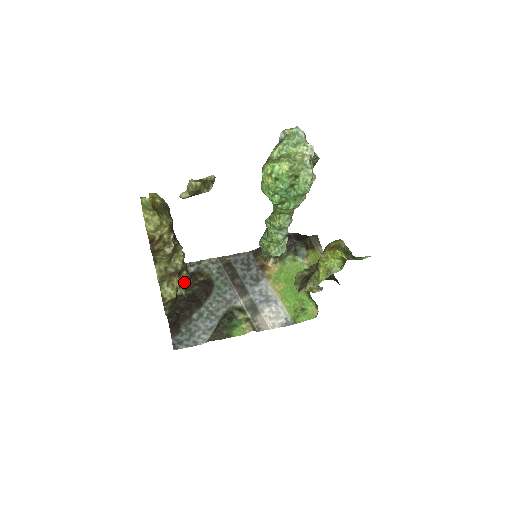
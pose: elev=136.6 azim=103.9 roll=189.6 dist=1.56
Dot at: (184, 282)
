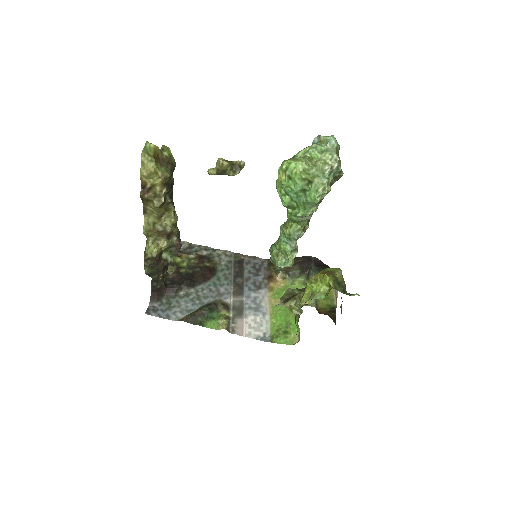
Dot at: (172, 248)
